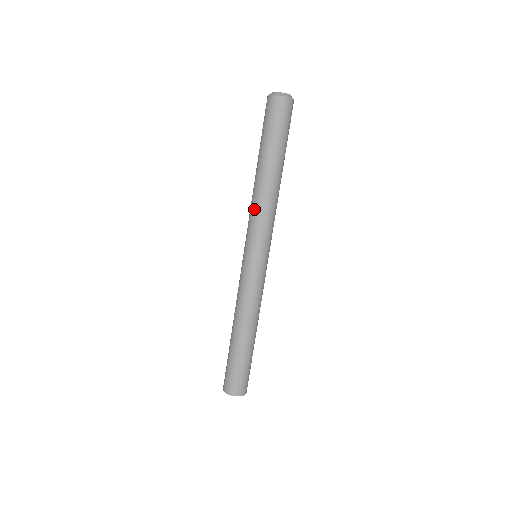
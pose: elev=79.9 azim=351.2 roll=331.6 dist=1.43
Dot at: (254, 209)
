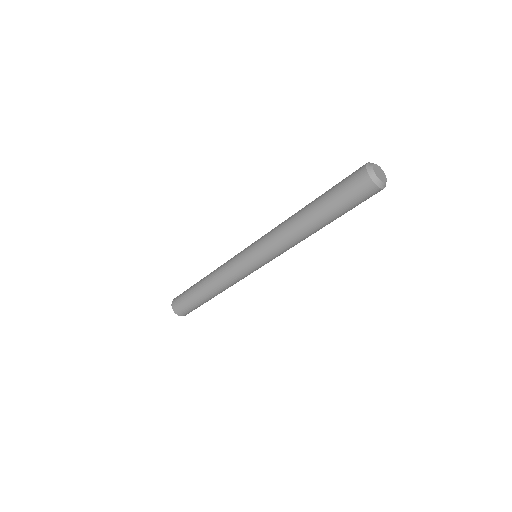
Dot at: (277, 228)
